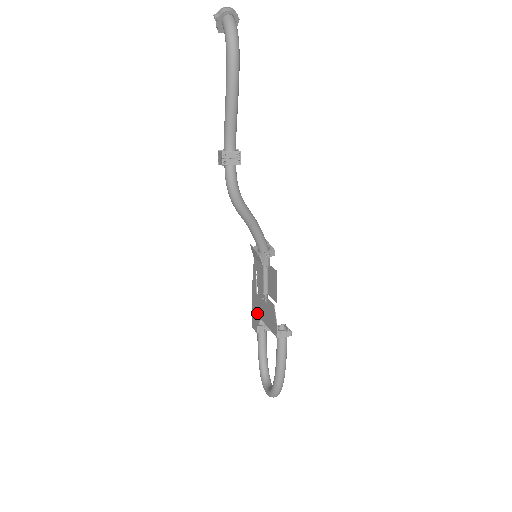
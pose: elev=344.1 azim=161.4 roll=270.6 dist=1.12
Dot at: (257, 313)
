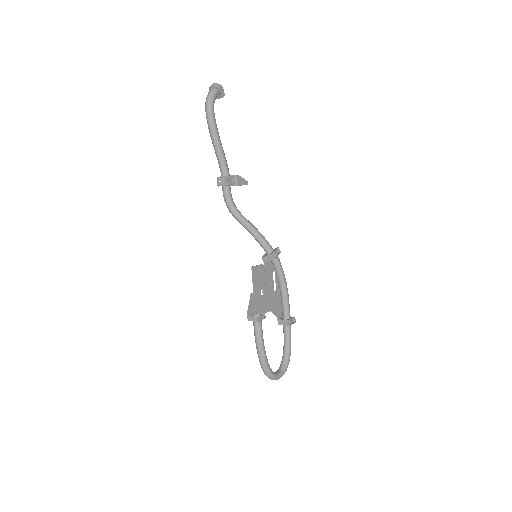
Dot at: (275, 307)
